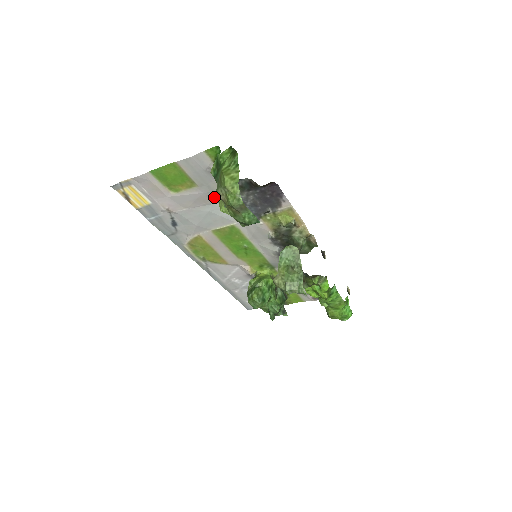
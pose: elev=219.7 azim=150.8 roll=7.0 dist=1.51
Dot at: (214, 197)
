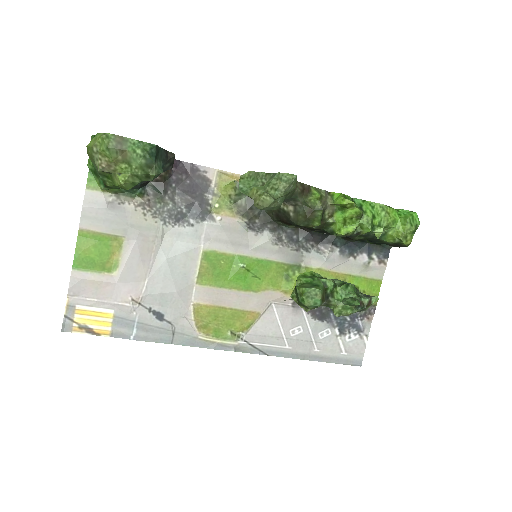
Dot at: (151, 236)
